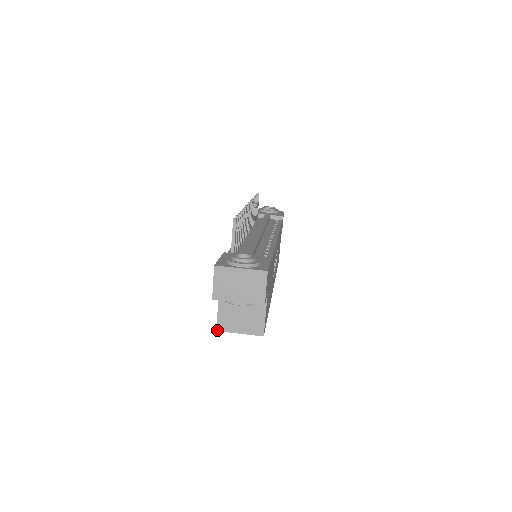
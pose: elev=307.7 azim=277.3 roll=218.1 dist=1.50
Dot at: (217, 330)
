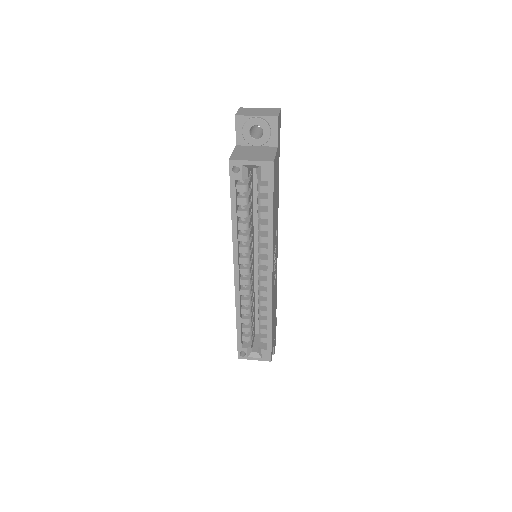
Dot at: (229, 159)
